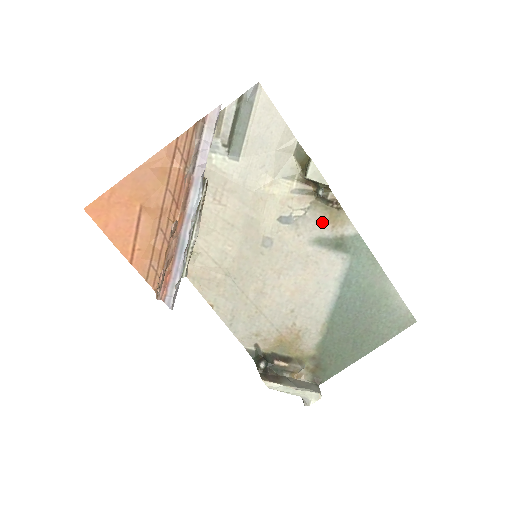
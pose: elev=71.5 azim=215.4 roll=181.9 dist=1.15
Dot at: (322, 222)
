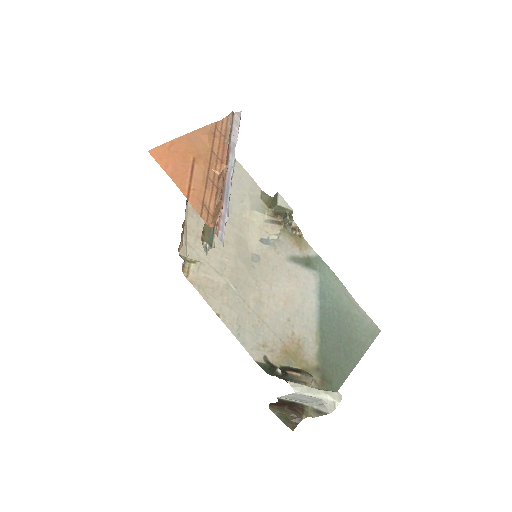
Dot at: (292, 245)
